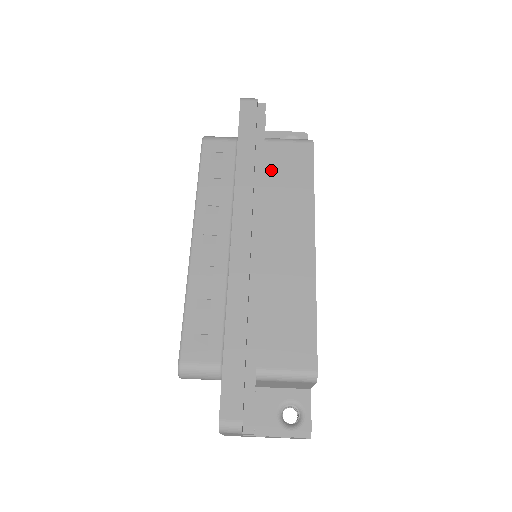
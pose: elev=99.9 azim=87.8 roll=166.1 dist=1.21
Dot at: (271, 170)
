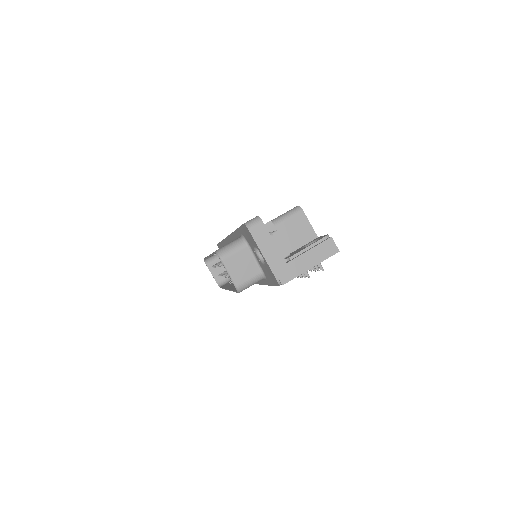
Dot at: occluded
